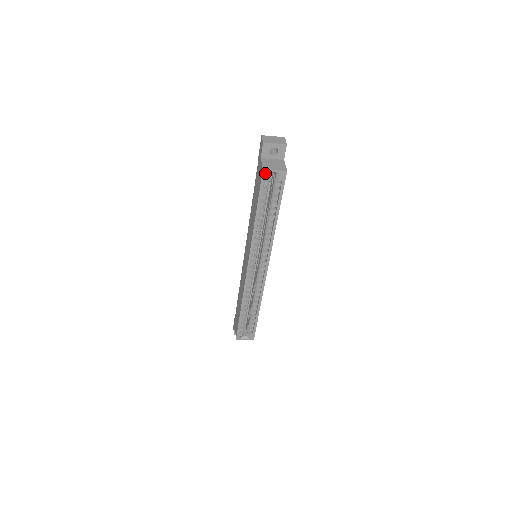
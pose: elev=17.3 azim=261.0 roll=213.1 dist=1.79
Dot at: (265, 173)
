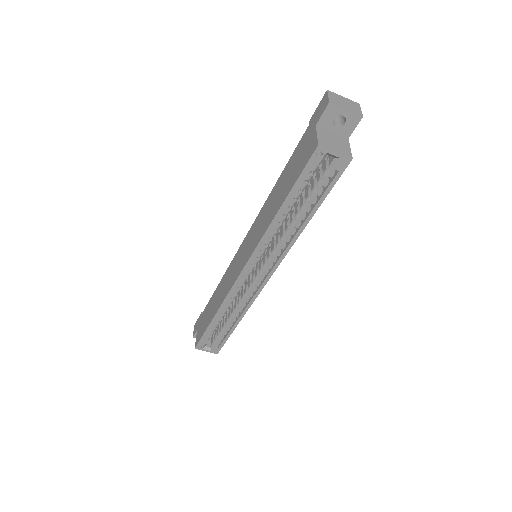
Dot at: occluded
